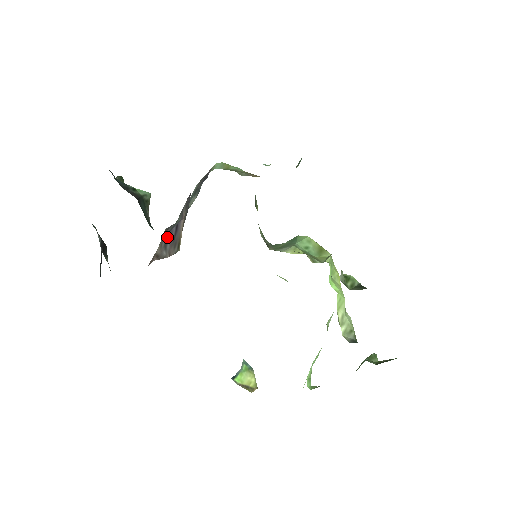
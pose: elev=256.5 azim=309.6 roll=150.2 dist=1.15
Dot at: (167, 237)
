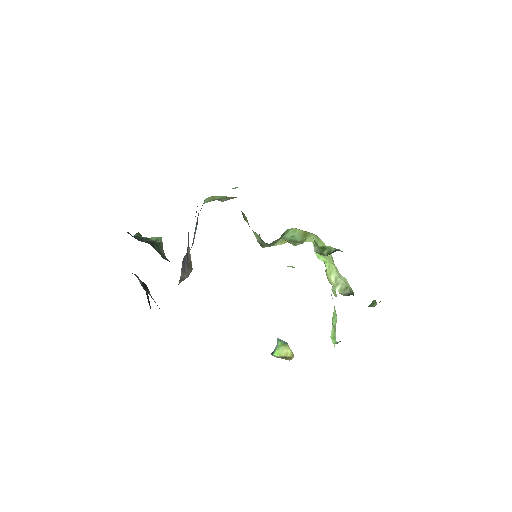
Dot at: (184, 264)
